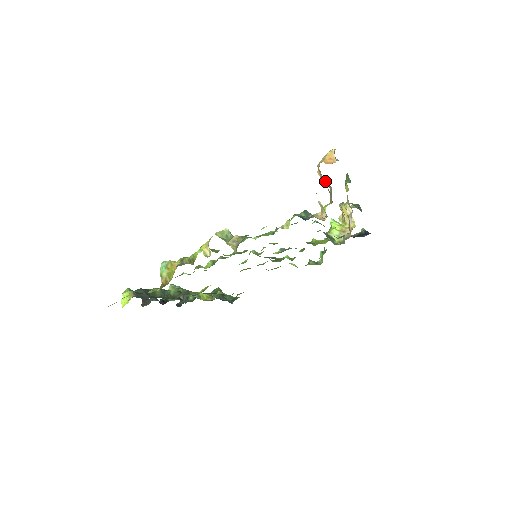
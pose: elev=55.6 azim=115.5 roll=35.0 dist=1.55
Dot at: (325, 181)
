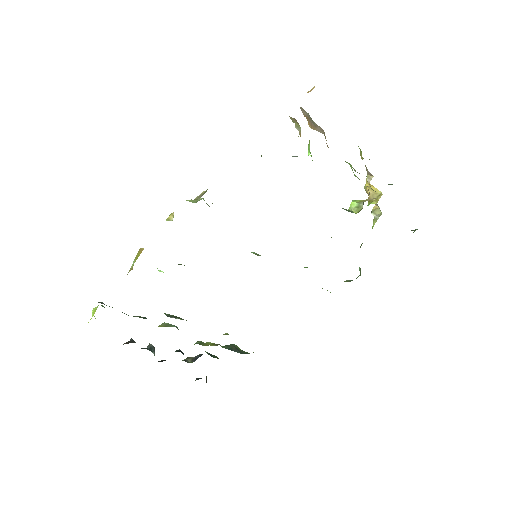
Dot at: occluded
